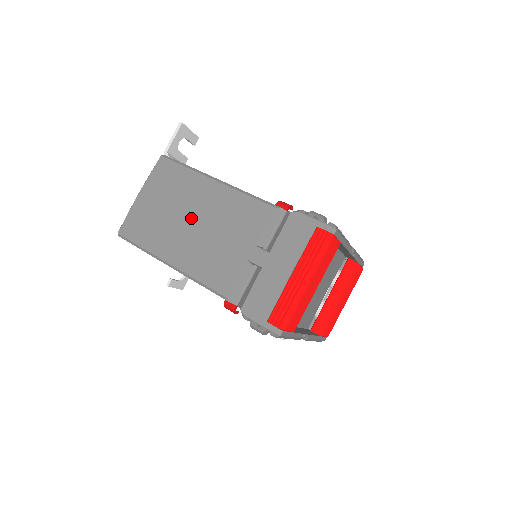
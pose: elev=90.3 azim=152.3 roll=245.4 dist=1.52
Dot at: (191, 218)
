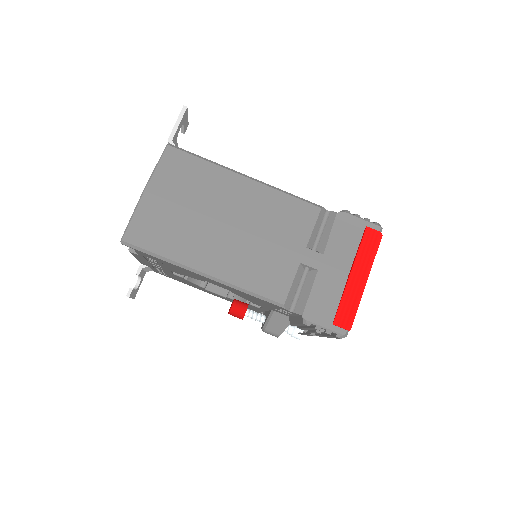
Dot at: (225, 220)
